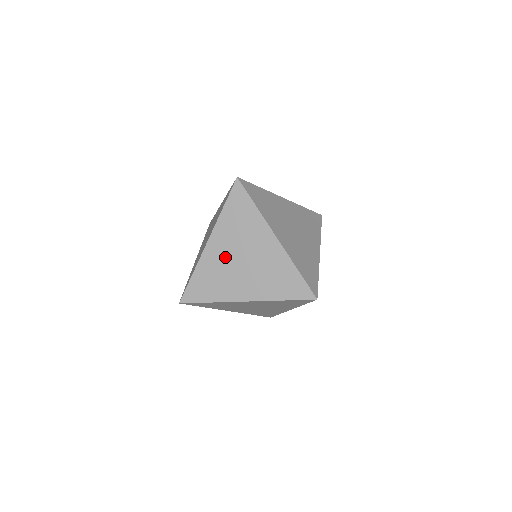
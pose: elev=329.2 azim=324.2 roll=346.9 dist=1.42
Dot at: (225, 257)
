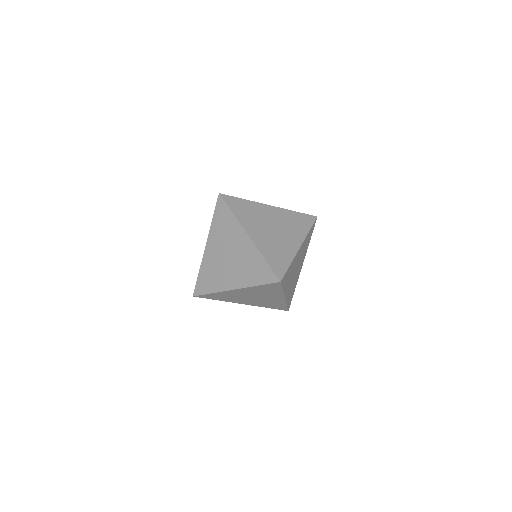
Dot at: (217, 256)
